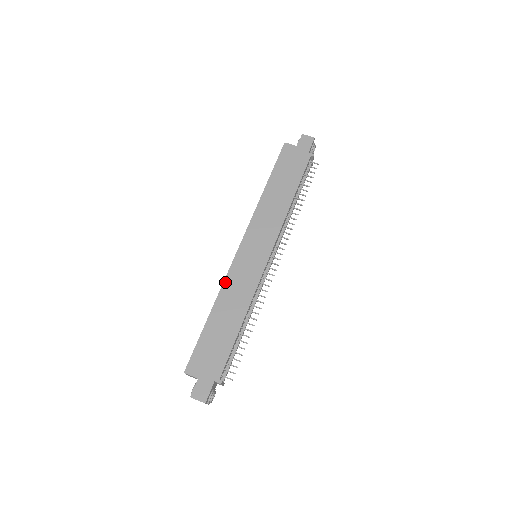
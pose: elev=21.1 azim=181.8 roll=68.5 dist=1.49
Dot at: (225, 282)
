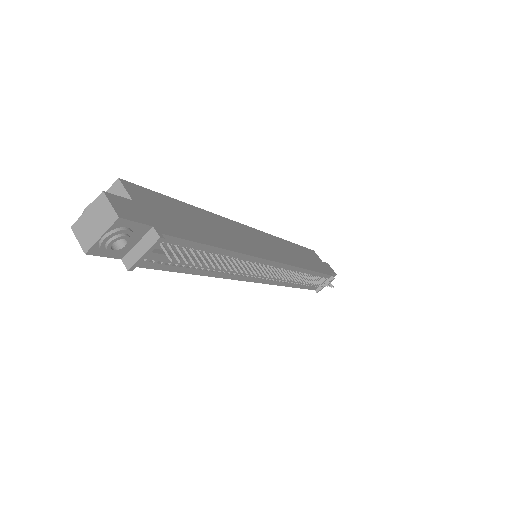
Dot at: (226, 219)
